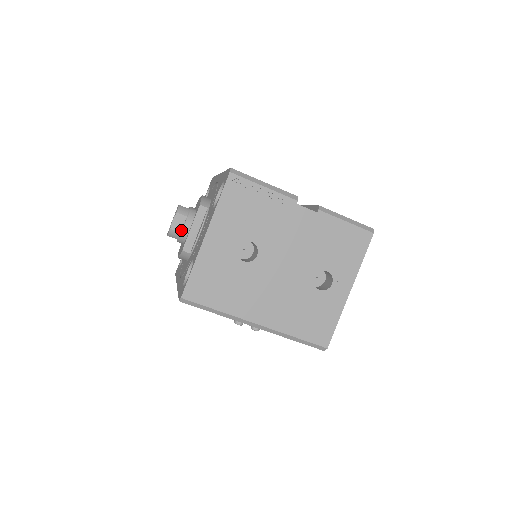
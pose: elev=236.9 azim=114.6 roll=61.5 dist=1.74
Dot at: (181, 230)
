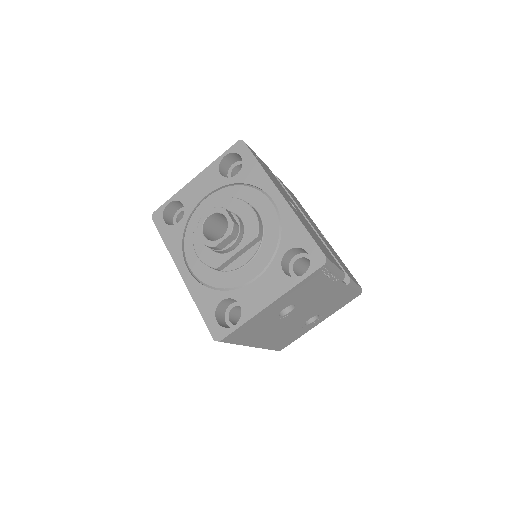
Dot at: (223, 248)
